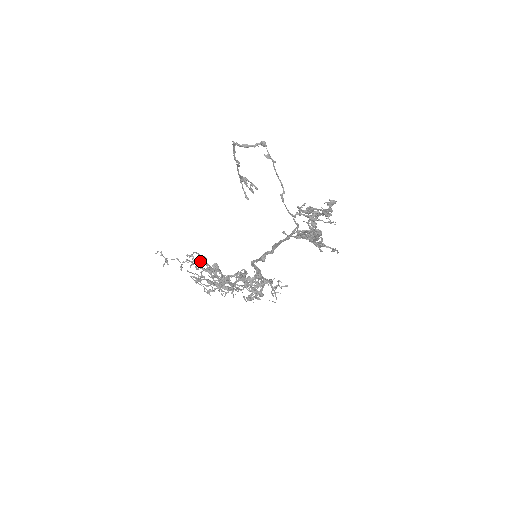
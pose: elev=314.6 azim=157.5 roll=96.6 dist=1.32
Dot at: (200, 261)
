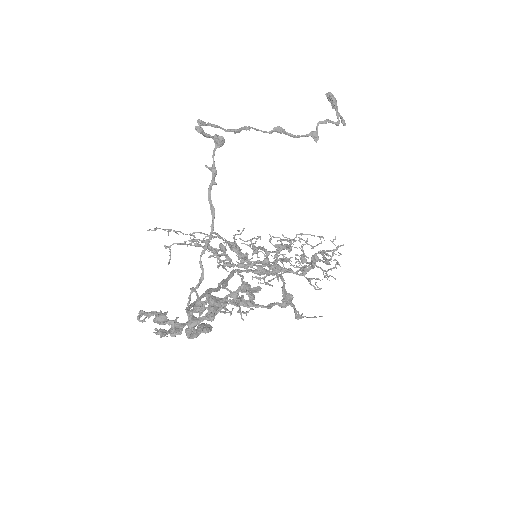
Dot at: (201, 241)
